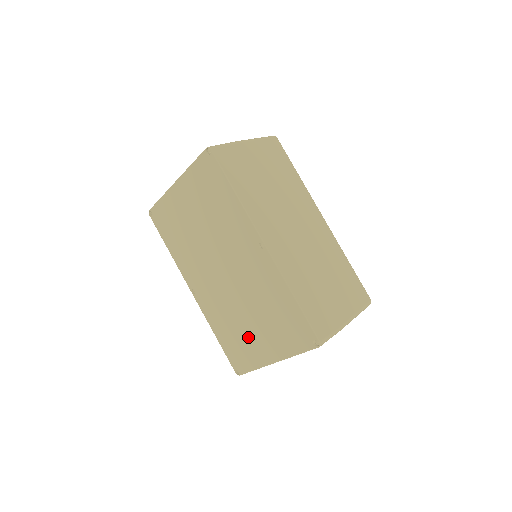
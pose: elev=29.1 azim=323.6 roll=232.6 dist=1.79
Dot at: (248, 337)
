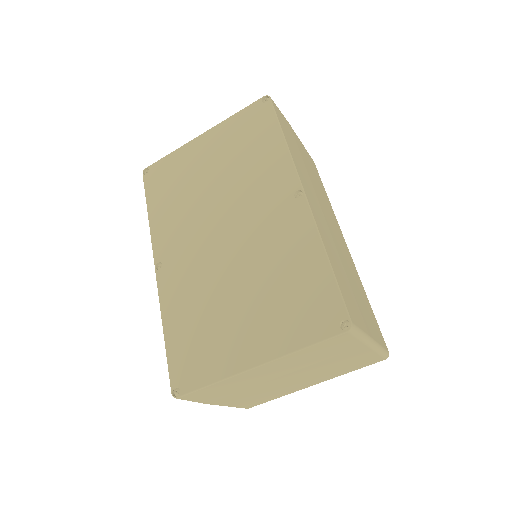
Dot at: (223, 327)
